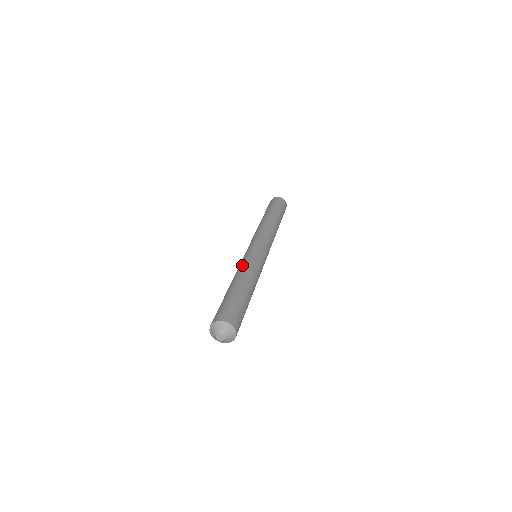
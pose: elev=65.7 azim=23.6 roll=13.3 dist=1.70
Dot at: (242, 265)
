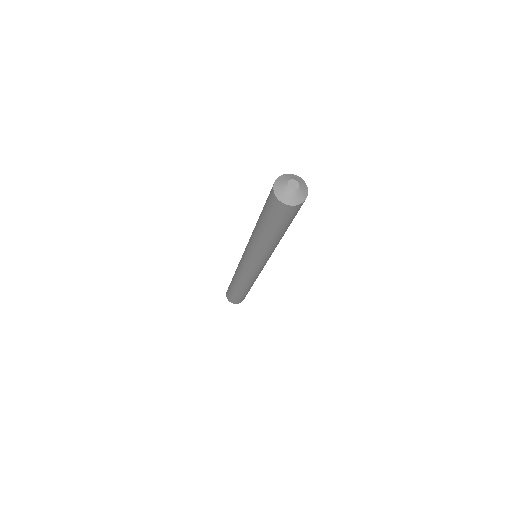
Dot at: occluded
